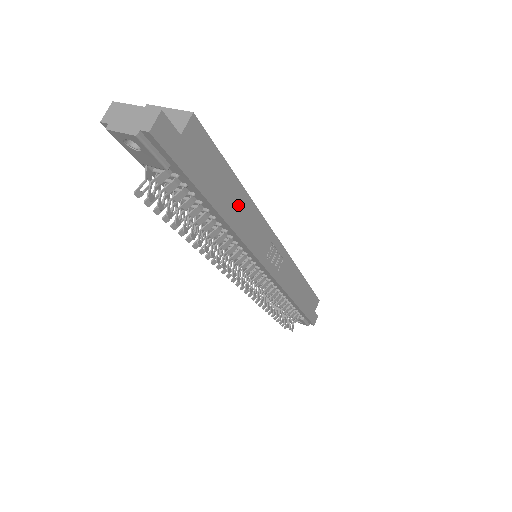
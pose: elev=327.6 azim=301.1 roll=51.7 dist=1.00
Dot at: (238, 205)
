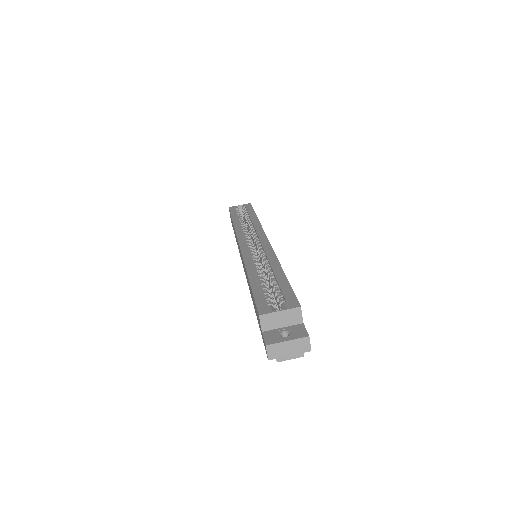
Dot at: occluded
